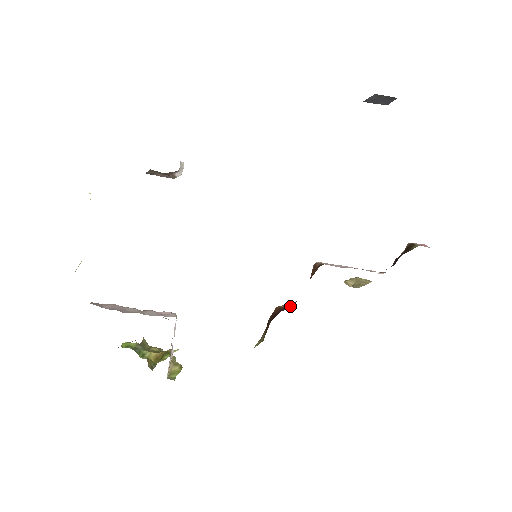
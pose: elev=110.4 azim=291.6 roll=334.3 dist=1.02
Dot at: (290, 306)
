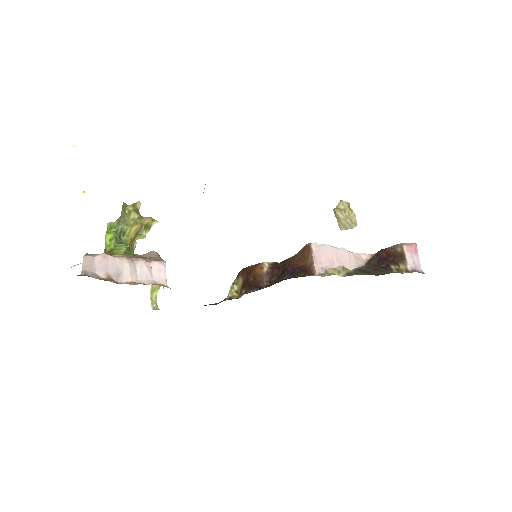
Dot at: (271, 280)
